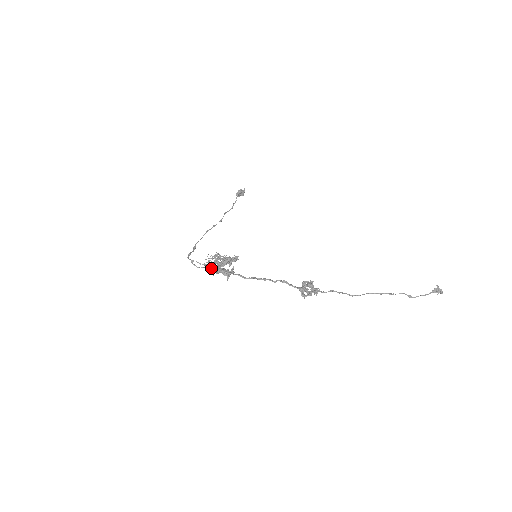
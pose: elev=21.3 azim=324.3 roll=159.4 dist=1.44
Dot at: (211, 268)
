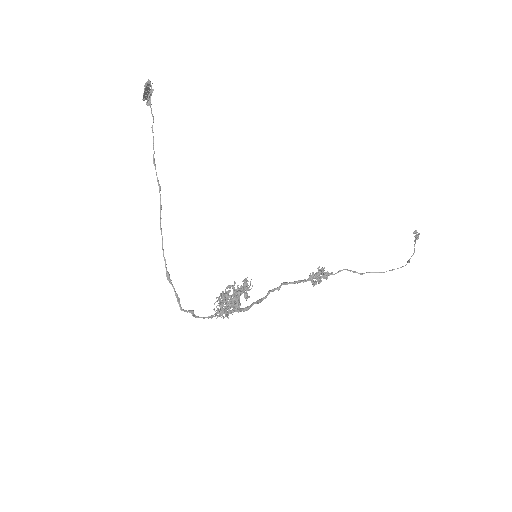
Dot at: (223, 312)
